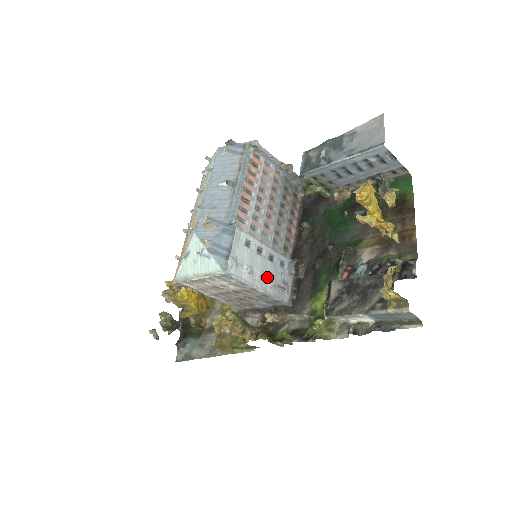
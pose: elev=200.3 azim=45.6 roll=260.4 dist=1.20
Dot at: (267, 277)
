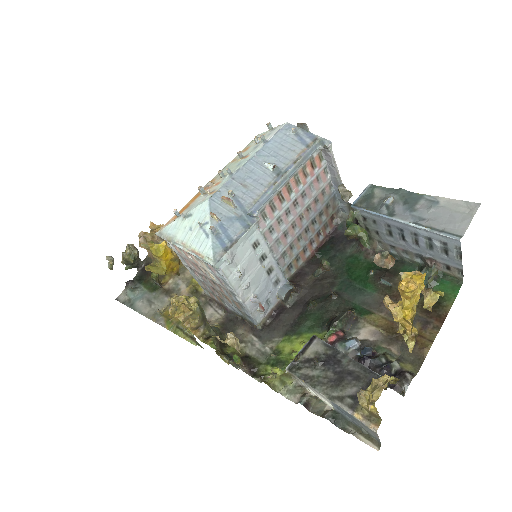
Dot at: (254, 289)
